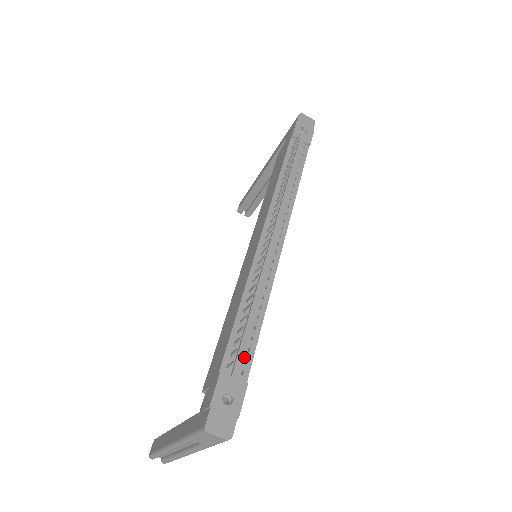
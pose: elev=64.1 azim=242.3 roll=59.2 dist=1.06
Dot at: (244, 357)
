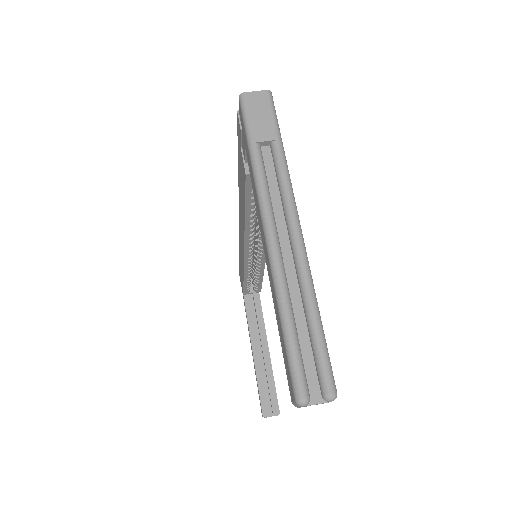
Dot at: occluded
